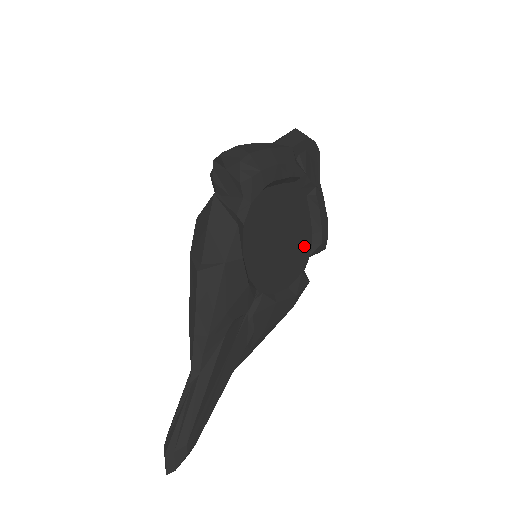
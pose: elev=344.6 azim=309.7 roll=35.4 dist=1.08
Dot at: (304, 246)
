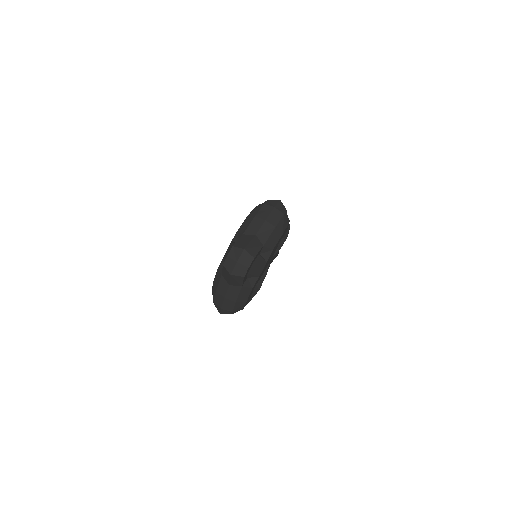
Dot at: occluded
